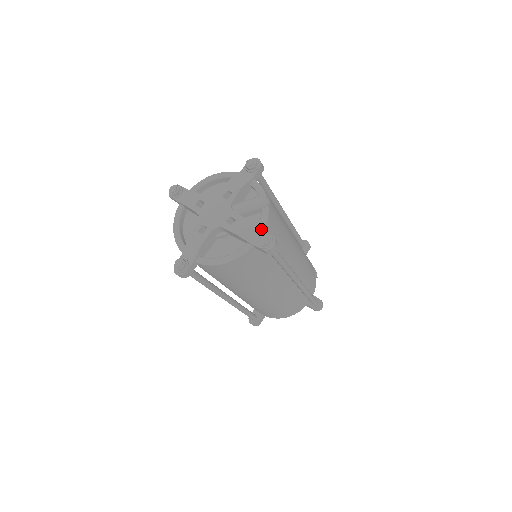
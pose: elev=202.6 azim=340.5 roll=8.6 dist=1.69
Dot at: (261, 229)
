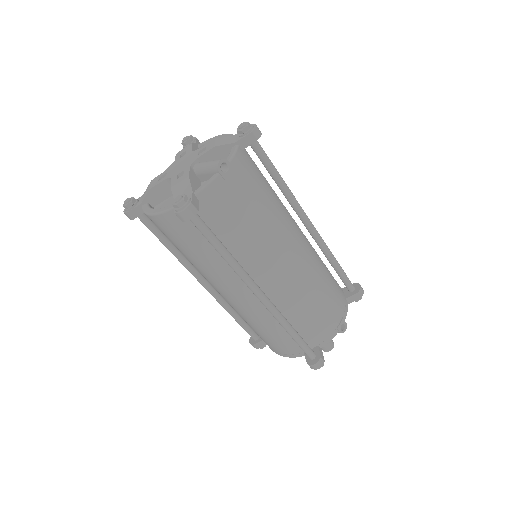
Dot at: (192, 192)
